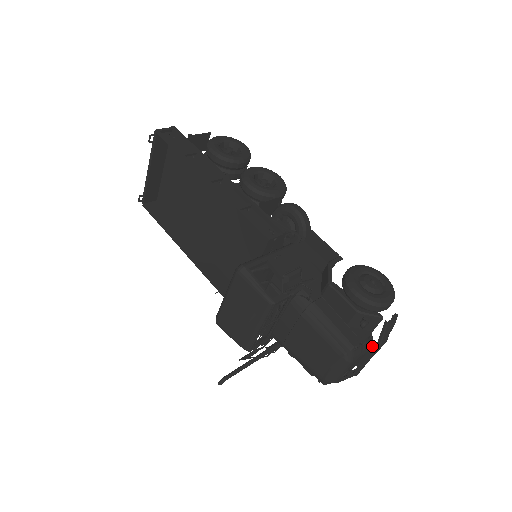
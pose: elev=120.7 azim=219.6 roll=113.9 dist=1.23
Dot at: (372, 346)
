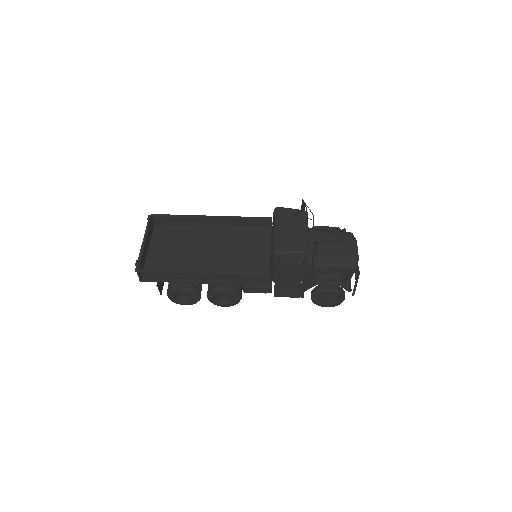
Dot at: occluded
